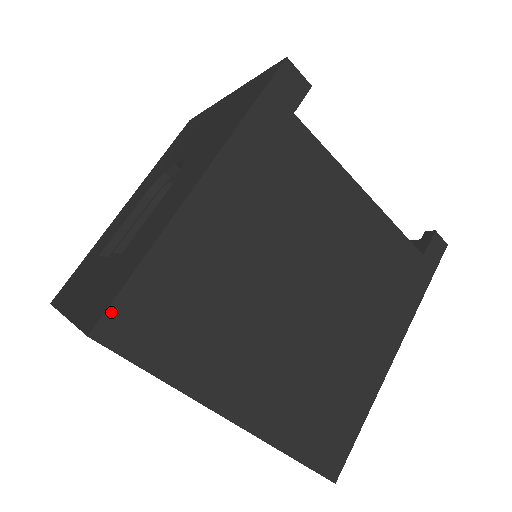
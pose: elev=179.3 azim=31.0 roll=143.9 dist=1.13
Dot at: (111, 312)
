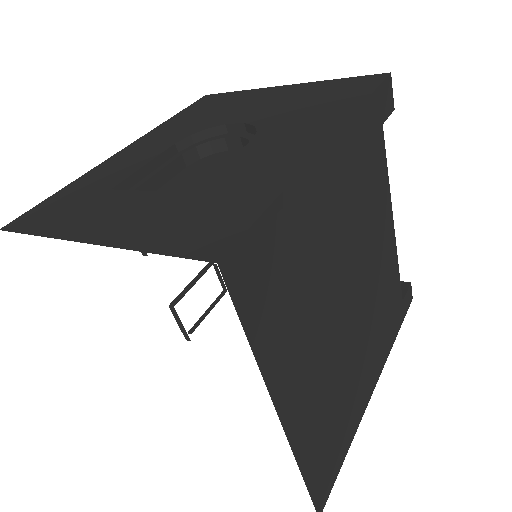
Dot at: (242, 244)
